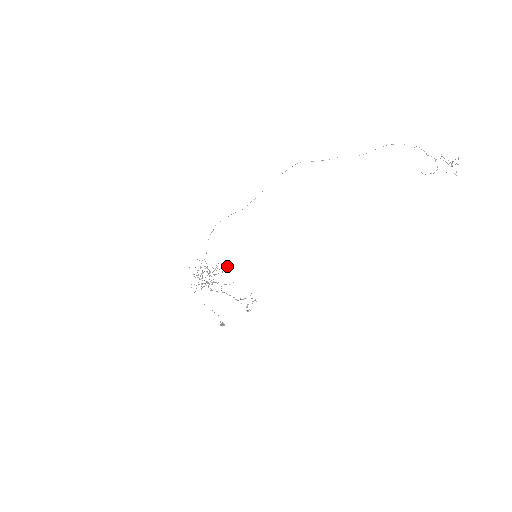
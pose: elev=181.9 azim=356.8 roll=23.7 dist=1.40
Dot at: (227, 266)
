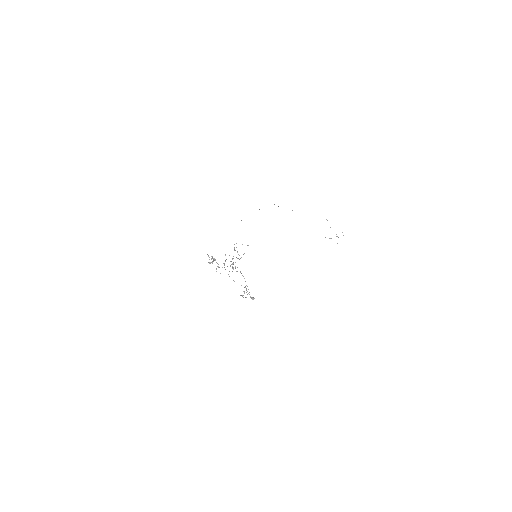
Dot at: occluded
